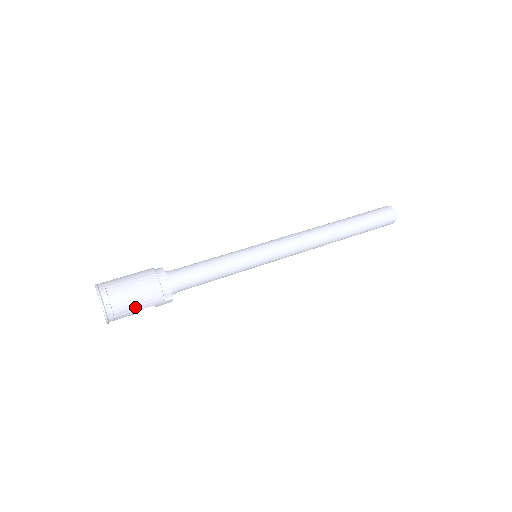
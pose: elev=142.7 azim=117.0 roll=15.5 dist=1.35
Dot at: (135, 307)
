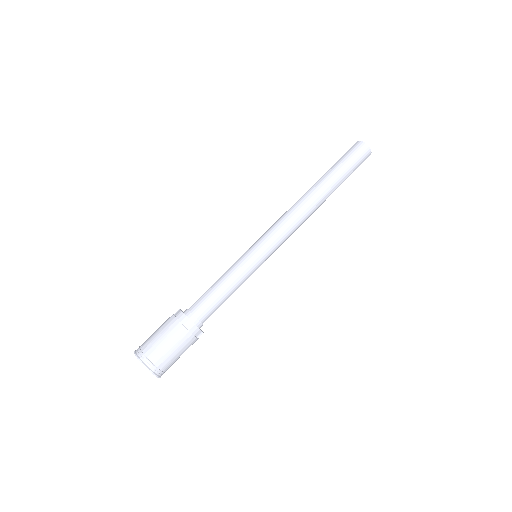
Dot at: (177, 357)
